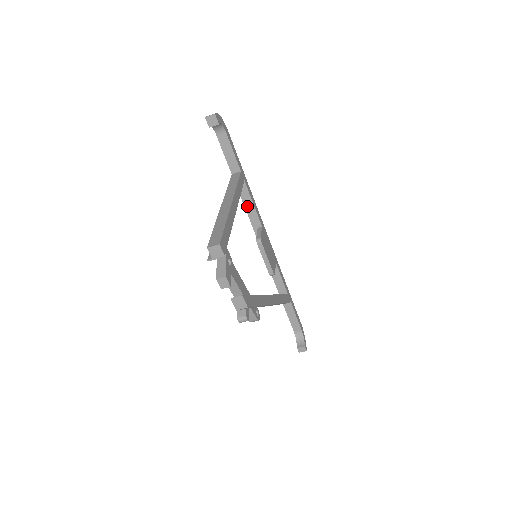
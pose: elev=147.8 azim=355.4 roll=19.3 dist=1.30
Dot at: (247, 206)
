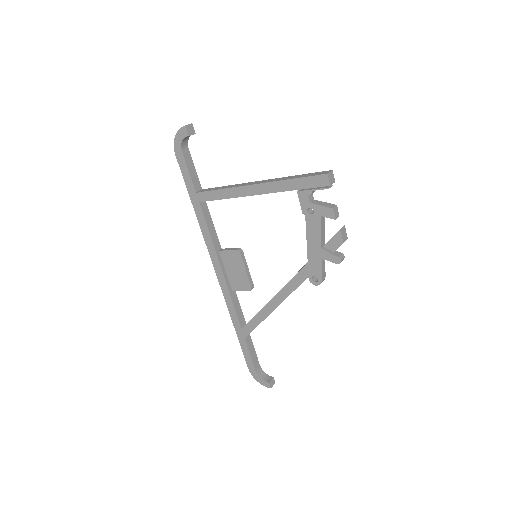
Dot at: (209, 227)
